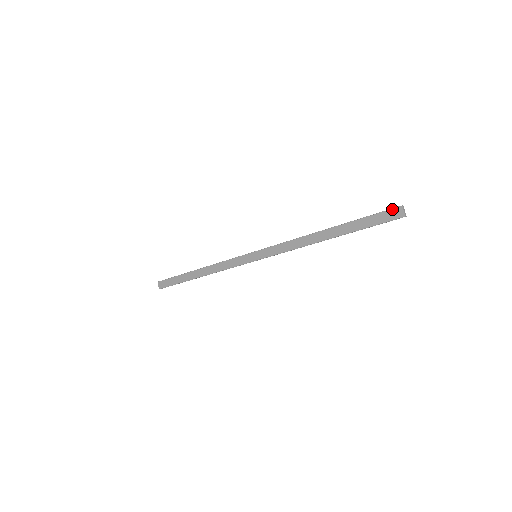
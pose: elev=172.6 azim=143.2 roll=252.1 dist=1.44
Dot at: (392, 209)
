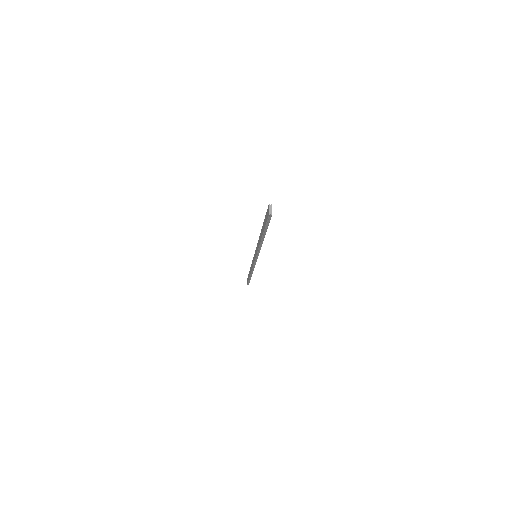
Dot at: occluded
